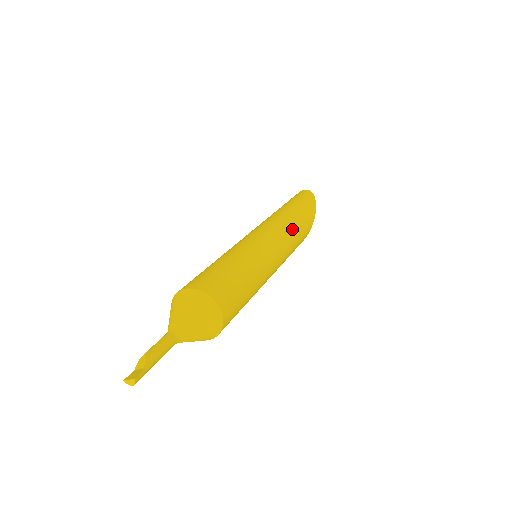
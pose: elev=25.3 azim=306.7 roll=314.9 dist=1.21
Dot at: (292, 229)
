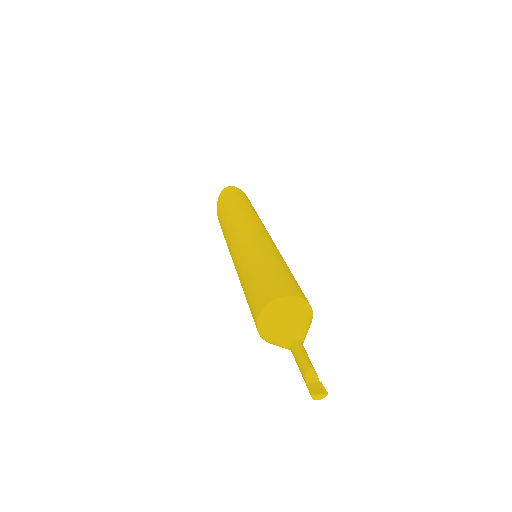
Dot at: occluded
